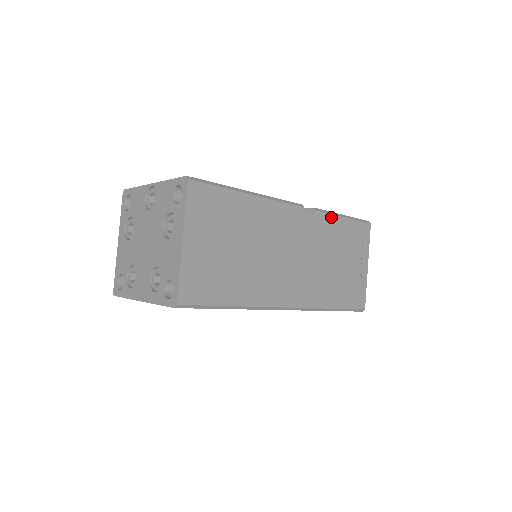
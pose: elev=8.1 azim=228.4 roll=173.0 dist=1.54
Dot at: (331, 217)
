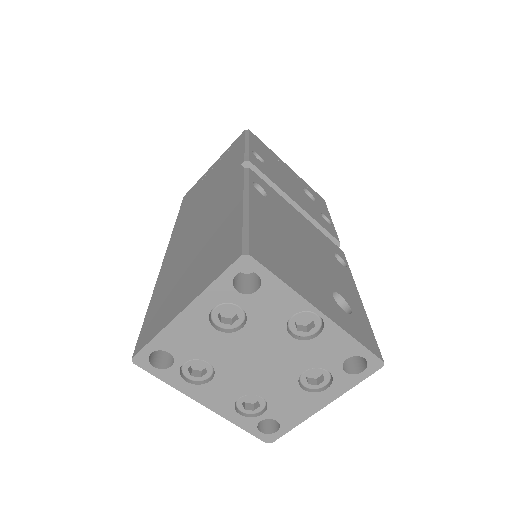
Dot at: occluded
